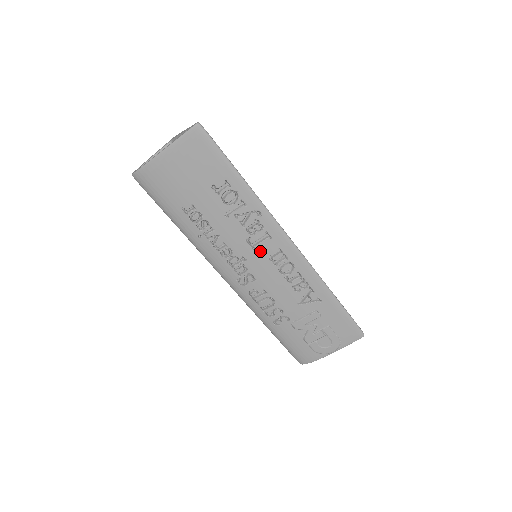
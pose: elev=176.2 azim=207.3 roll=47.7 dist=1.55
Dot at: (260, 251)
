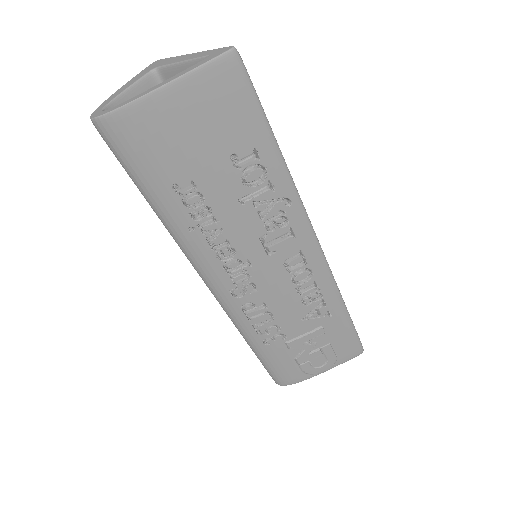
Dot at: (274, 253)
